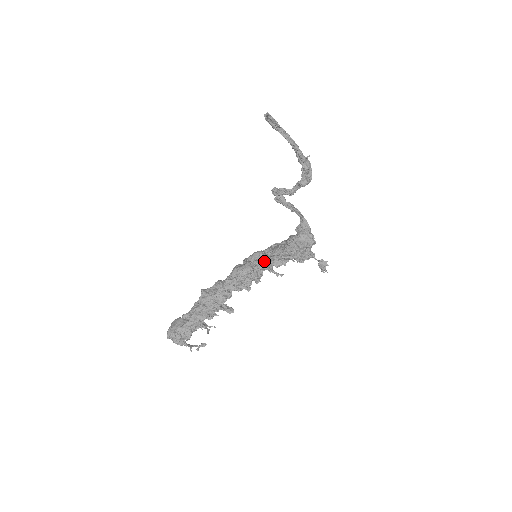
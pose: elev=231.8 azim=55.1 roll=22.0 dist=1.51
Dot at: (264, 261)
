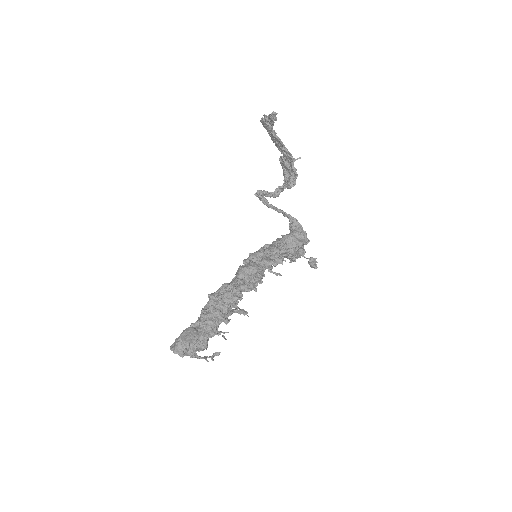
Dot at: (268, 260)
